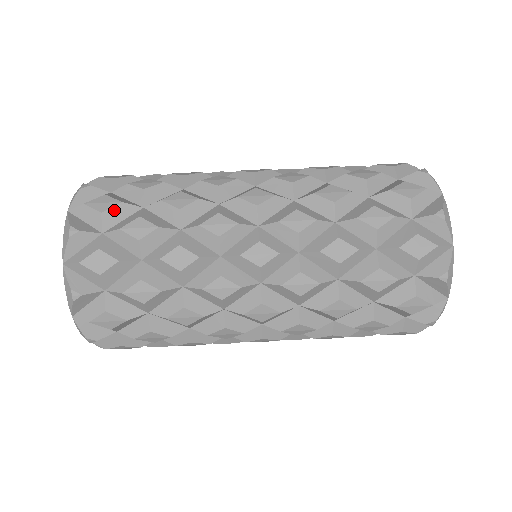
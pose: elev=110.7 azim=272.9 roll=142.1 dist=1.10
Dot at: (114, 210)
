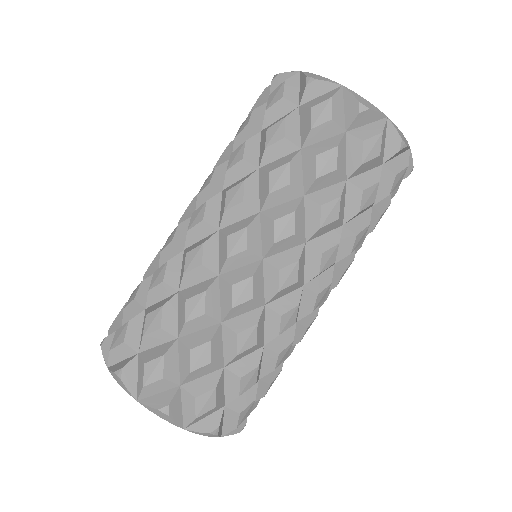
Dot at: (218, 395)
